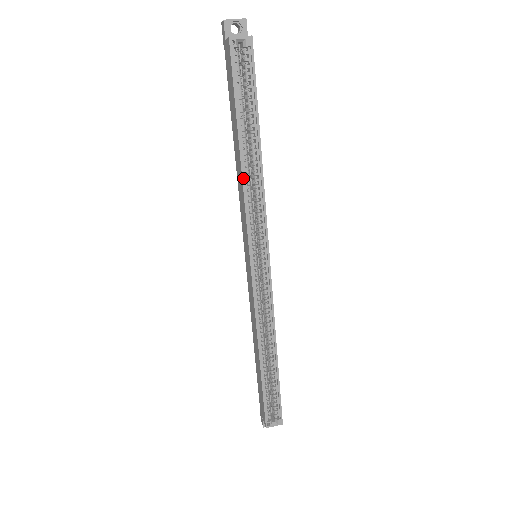
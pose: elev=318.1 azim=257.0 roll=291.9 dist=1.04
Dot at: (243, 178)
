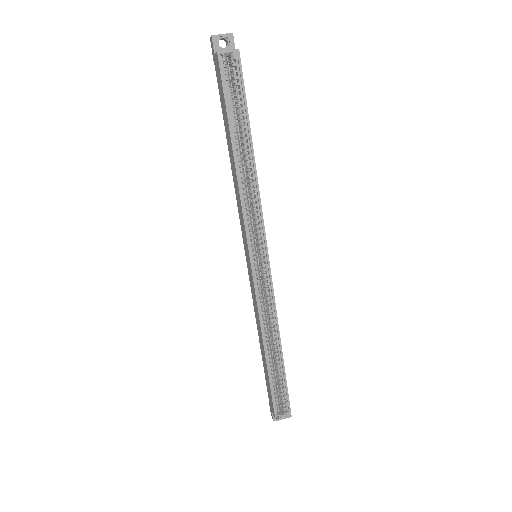
Dot at: (239, 183)
